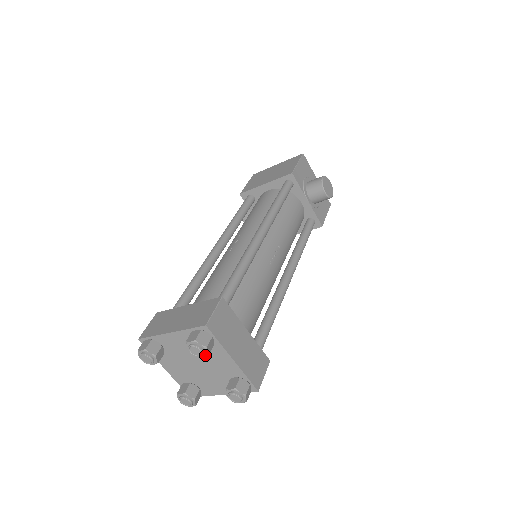
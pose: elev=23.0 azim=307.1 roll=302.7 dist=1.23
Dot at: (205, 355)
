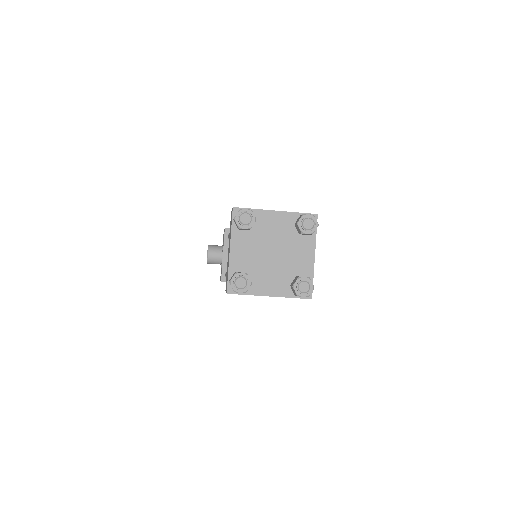
Dot at: (311, 232)
